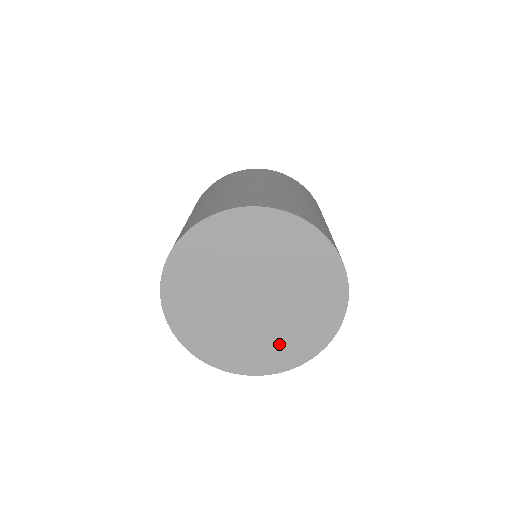
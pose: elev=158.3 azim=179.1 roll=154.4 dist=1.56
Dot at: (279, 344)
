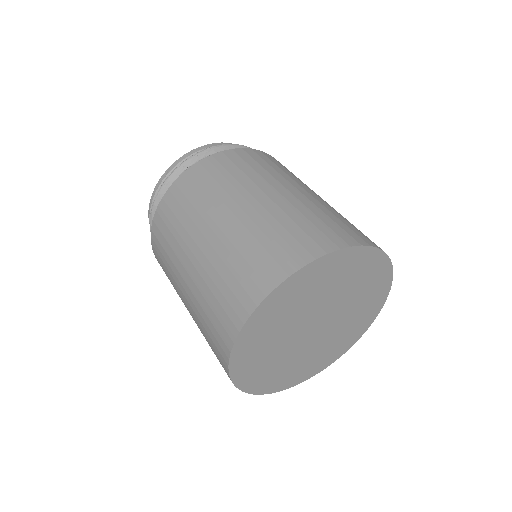
Dot at: (298, 367)
